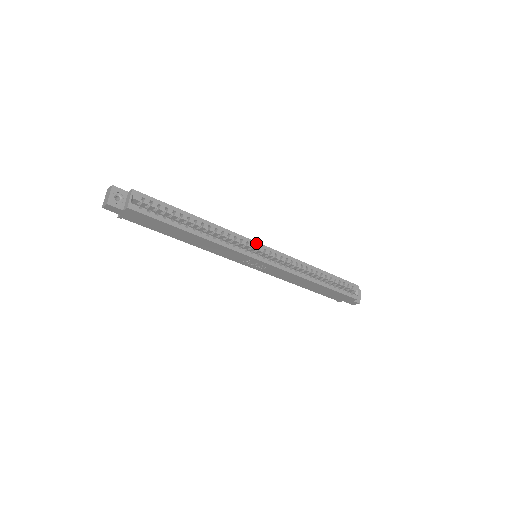
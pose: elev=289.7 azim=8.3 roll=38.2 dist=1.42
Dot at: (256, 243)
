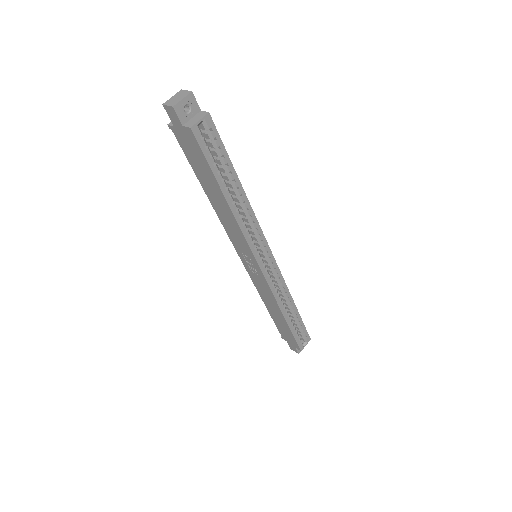
Dot at: (268, 247)
